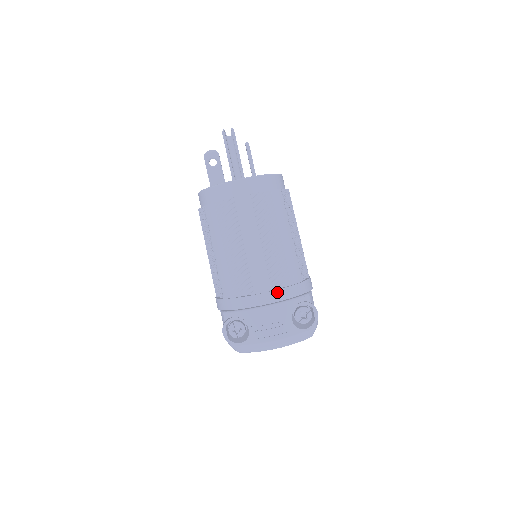
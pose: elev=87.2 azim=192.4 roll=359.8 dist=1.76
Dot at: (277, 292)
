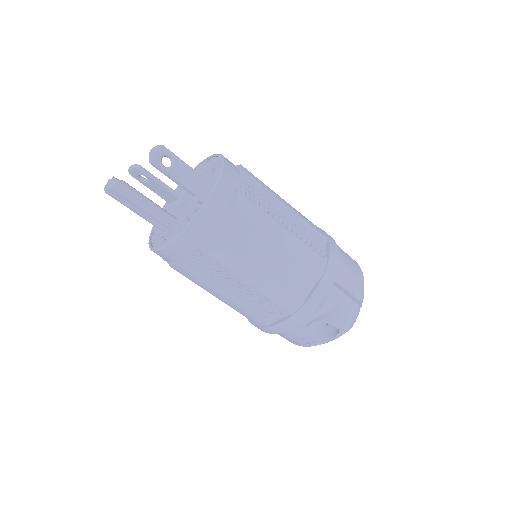
Dot at: (276, 327)
